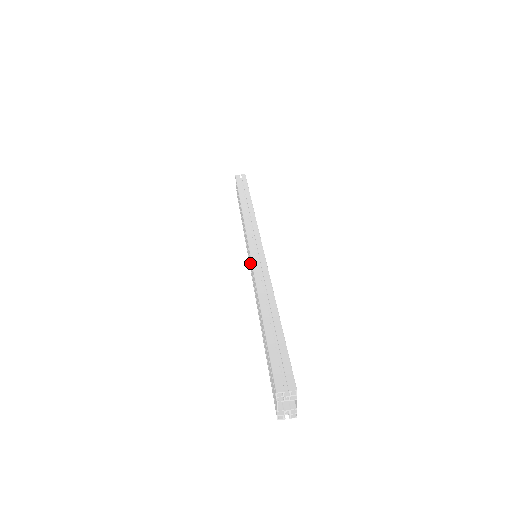
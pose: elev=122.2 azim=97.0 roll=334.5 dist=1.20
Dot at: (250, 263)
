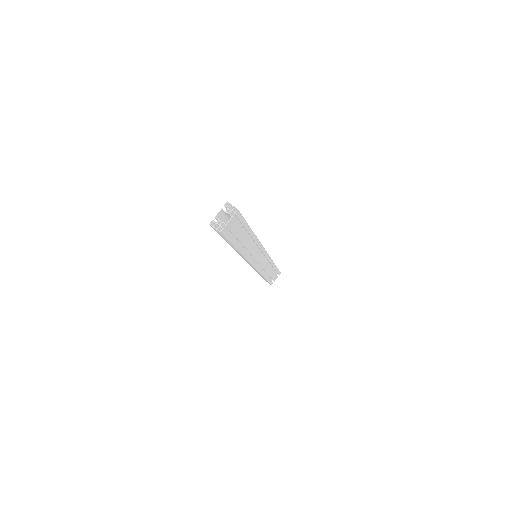
Dot at: occluded
